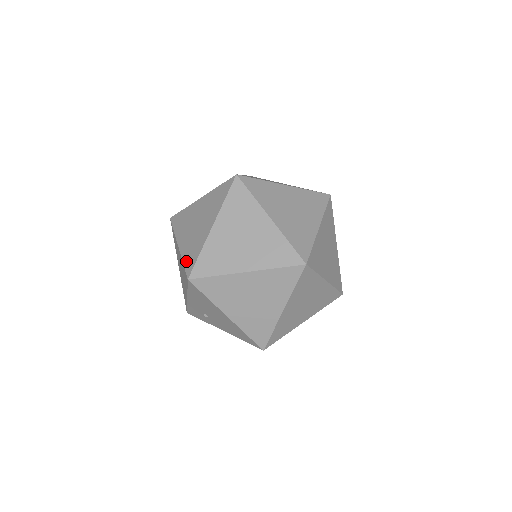
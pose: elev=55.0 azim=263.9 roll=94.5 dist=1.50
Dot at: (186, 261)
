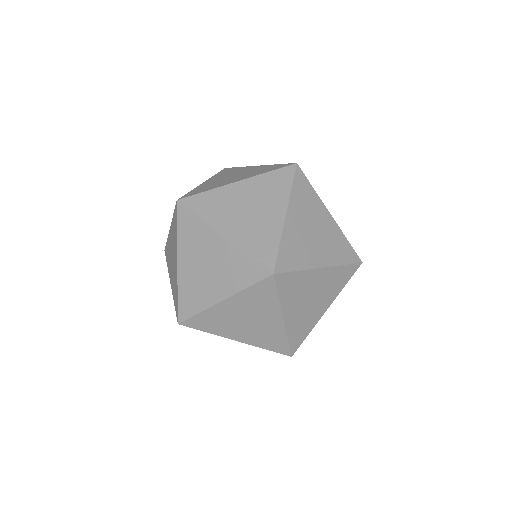
Dot at: (174, 303)
